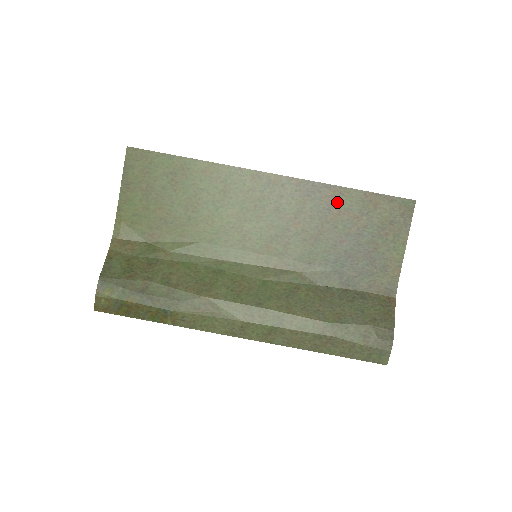
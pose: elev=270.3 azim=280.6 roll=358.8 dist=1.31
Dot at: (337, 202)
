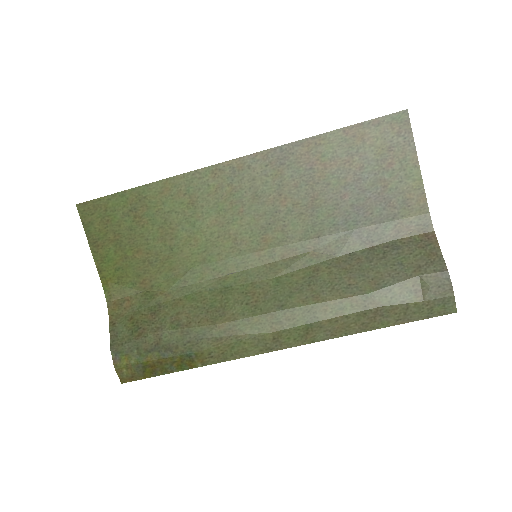
Dot at: (317, 156)
